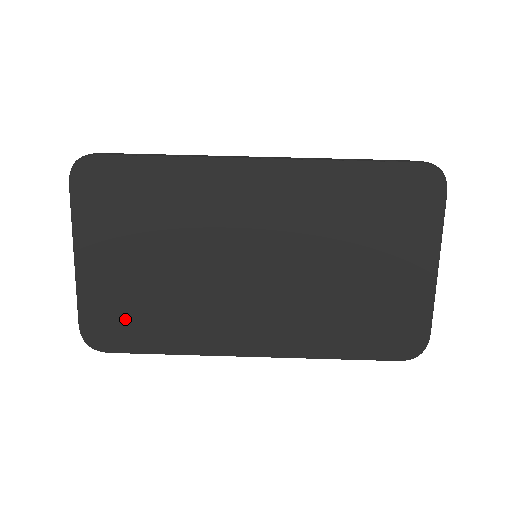
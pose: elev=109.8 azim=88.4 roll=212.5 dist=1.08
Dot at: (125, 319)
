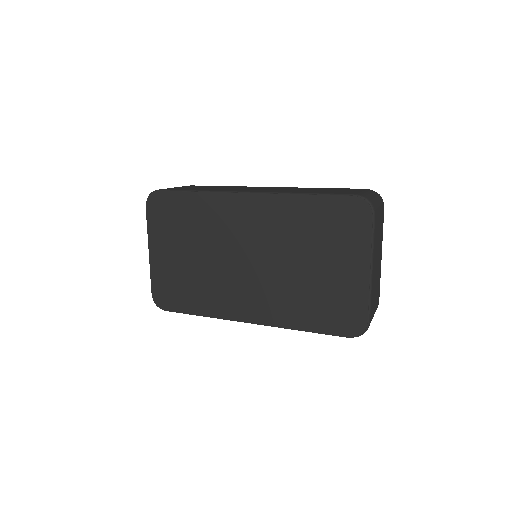
Dot at: (175, 291)
